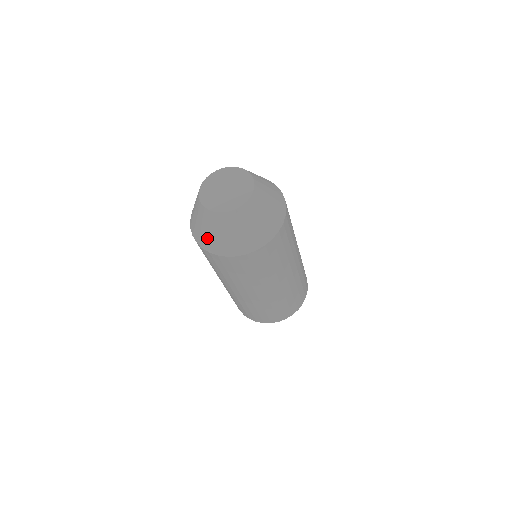
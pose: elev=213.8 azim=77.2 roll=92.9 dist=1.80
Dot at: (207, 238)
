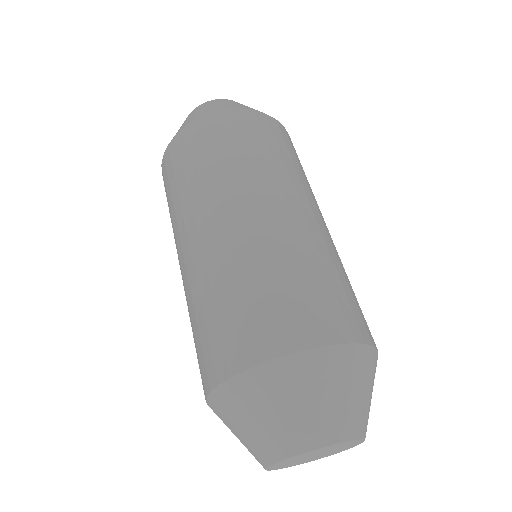
Dot at: occluded
